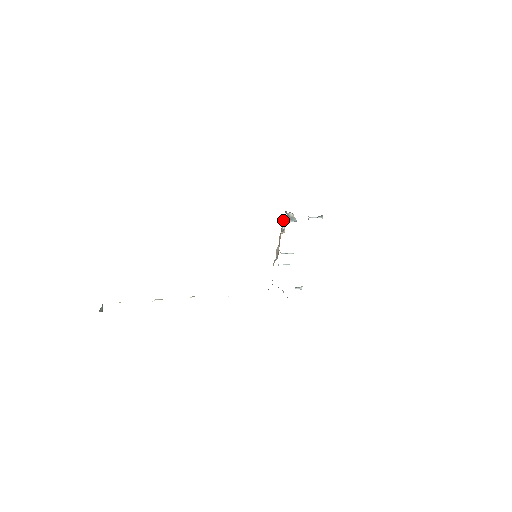
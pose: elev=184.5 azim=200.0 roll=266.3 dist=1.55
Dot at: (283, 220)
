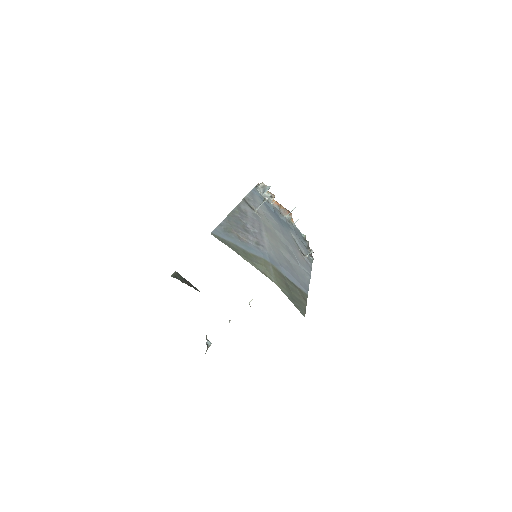
Dot at: occluded
